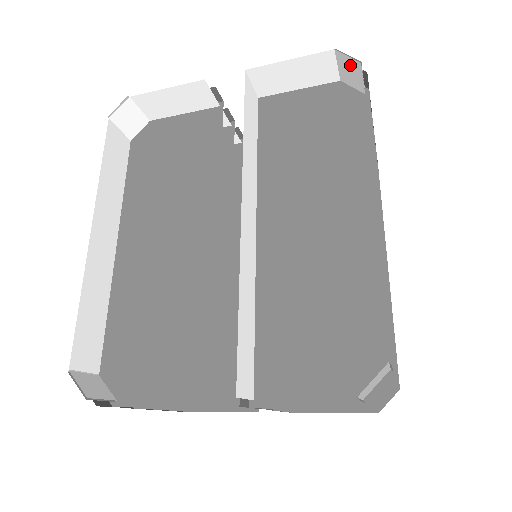
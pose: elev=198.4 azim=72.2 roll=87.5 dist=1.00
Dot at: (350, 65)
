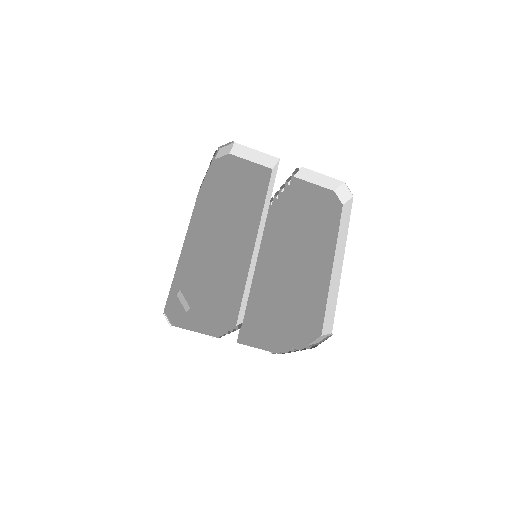
Dot at: (347, 192)
